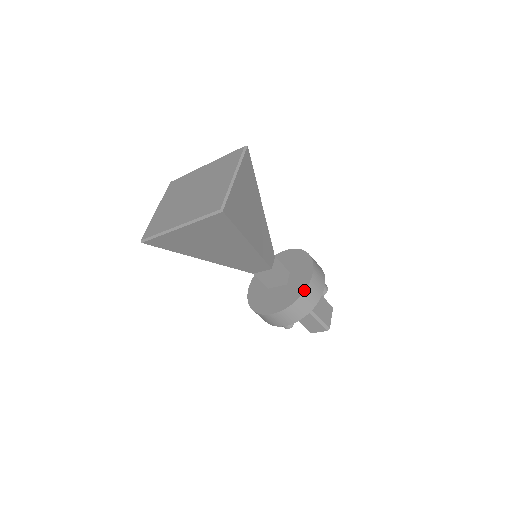
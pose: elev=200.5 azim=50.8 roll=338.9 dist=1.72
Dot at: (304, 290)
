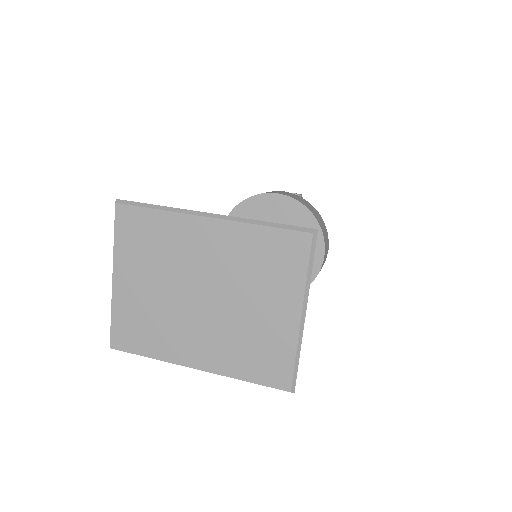
Dot at: (312, 281)
